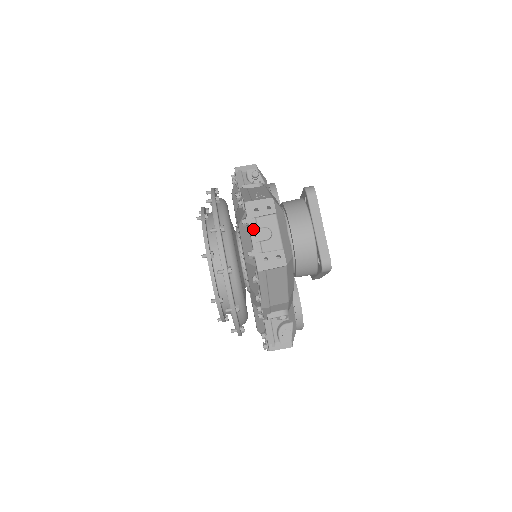
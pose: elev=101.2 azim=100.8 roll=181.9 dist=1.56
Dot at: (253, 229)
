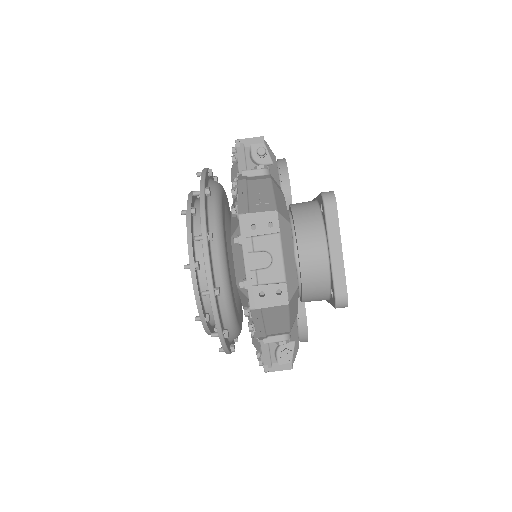
Dot at: (247, 252)
